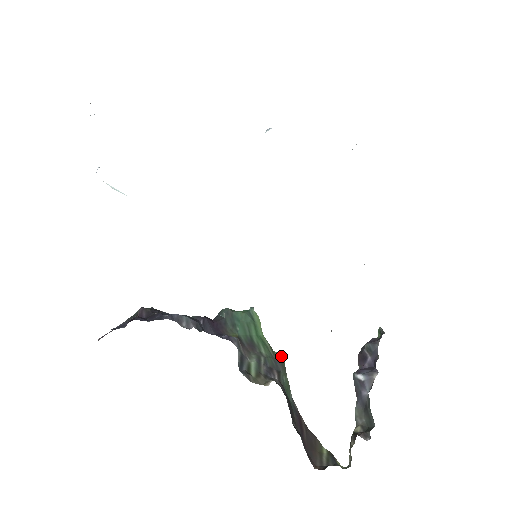
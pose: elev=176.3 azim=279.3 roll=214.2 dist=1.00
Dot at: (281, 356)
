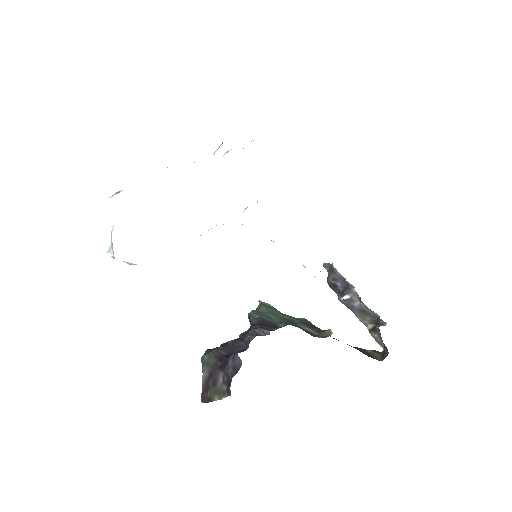
Dot at: (303, 318)
